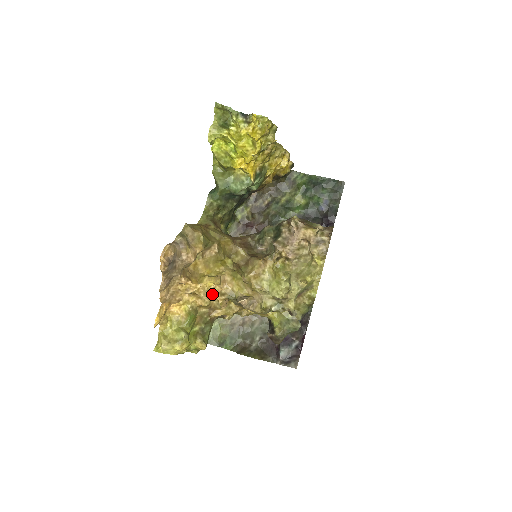
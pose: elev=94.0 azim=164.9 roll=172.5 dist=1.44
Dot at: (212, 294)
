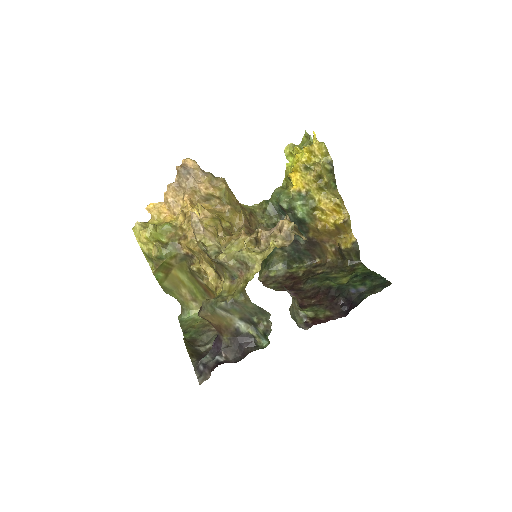
Dot at: occluded
